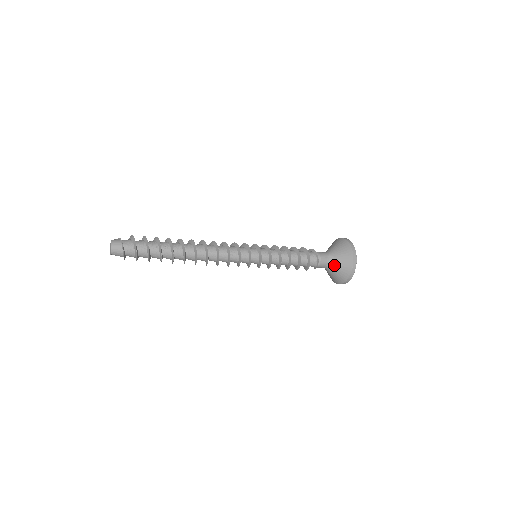
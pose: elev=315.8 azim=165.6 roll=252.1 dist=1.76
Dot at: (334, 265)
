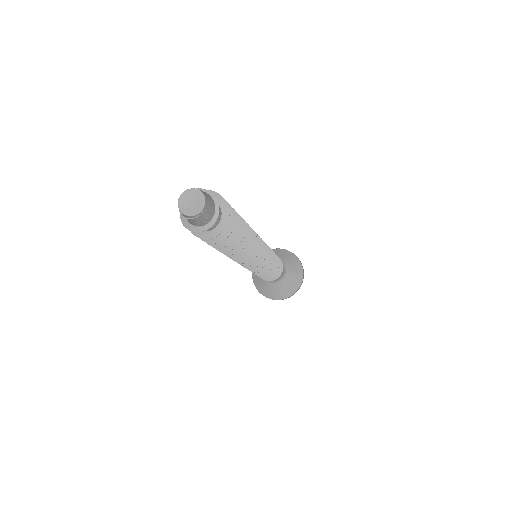
Dot at: (287, 271)
